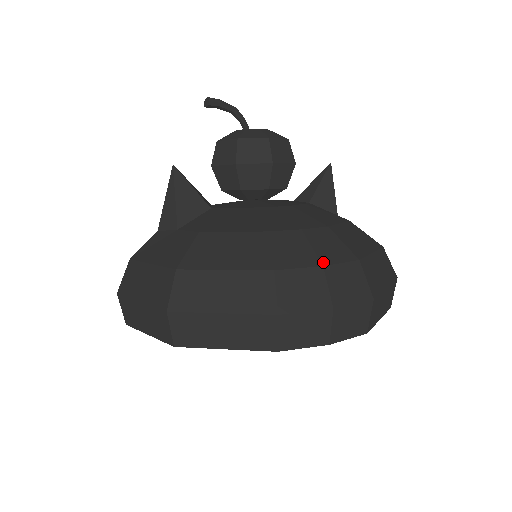
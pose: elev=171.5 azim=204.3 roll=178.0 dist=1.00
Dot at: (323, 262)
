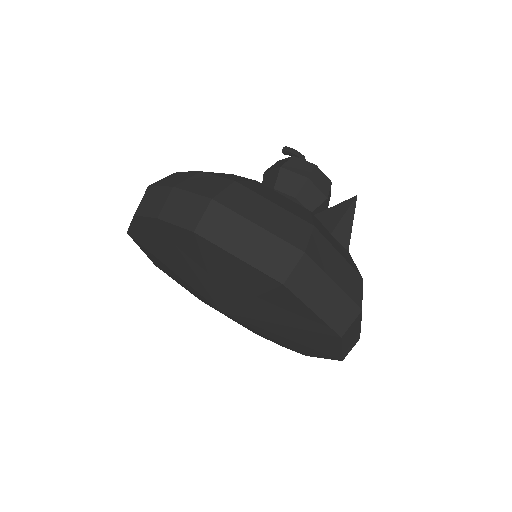
Dot at: (206, 172)
